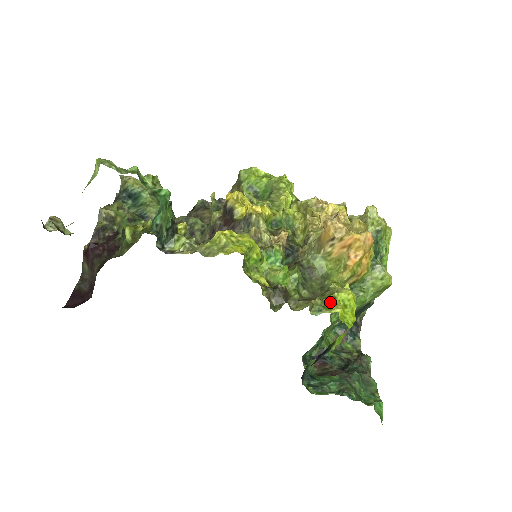
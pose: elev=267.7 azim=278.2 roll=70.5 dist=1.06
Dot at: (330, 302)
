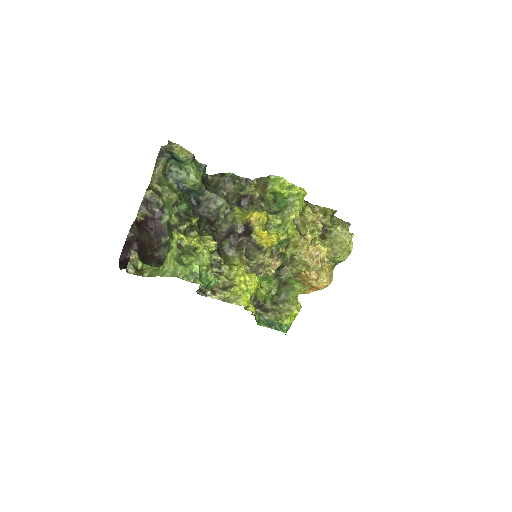
Dot at: (285, 317)
